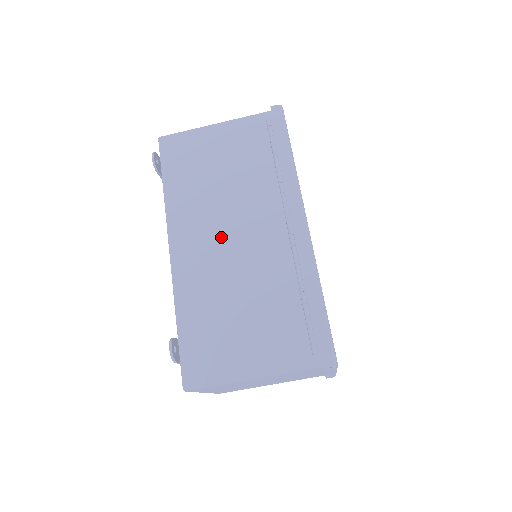
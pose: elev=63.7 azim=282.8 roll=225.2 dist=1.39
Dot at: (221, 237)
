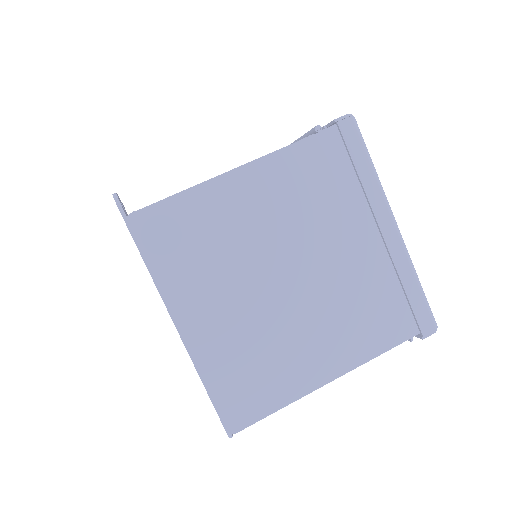
Dot at: occluded
